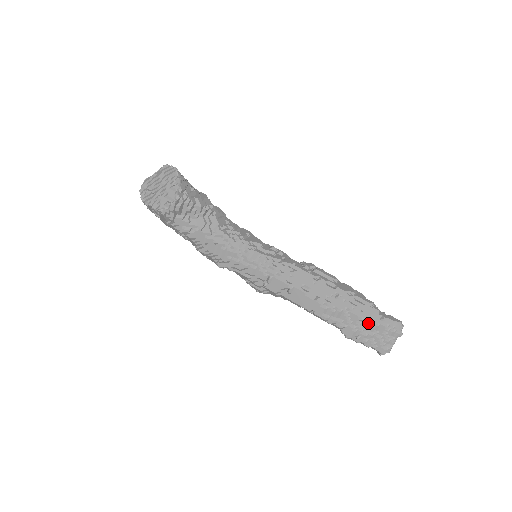
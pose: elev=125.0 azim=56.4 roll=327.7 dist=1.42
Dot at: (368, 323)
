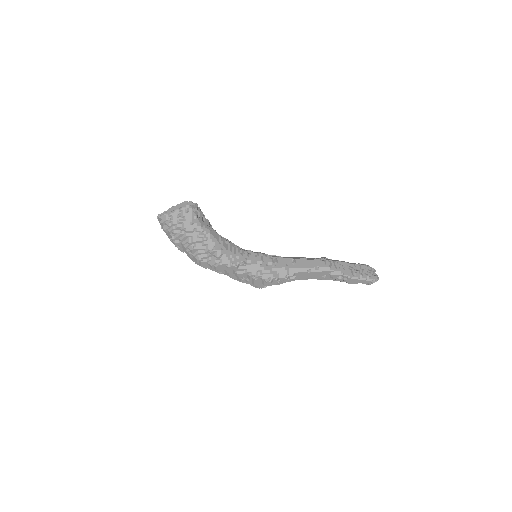
Dot at: (354, 264)
